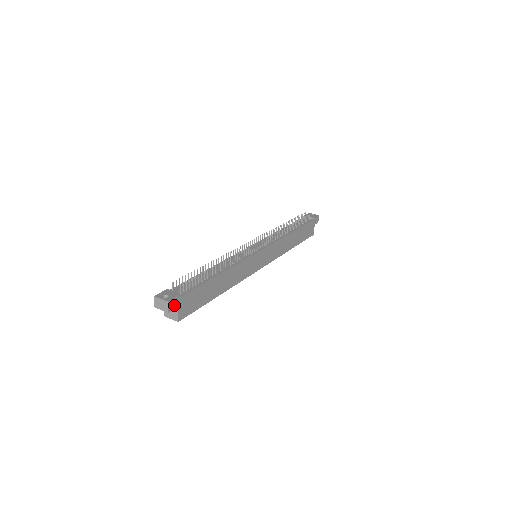
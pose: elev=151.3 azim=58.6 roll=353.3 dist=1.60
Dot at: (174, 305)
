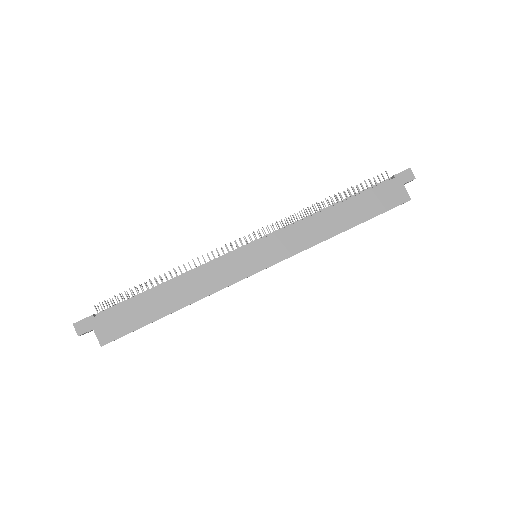
Dot at: (85, 327)
